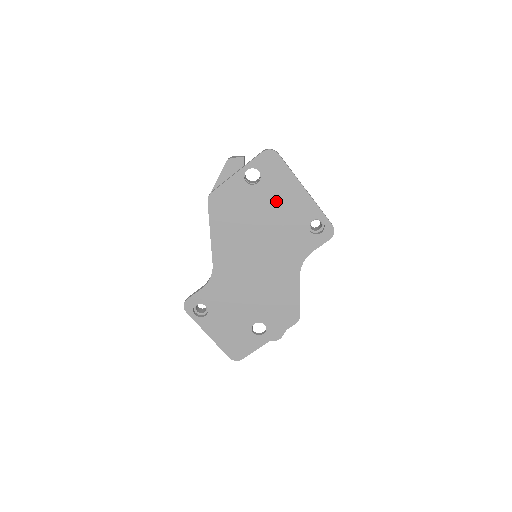
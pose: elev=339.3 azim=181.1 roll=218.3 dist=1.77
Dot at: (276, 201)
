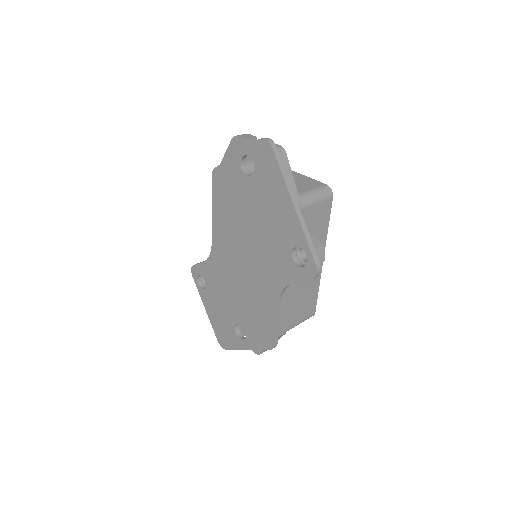
Dot at: (265, 205)
